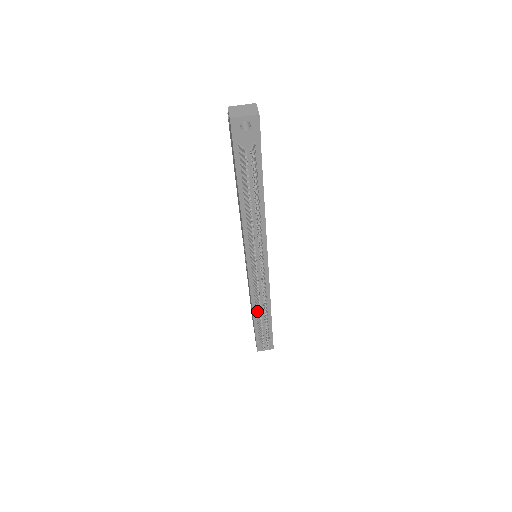
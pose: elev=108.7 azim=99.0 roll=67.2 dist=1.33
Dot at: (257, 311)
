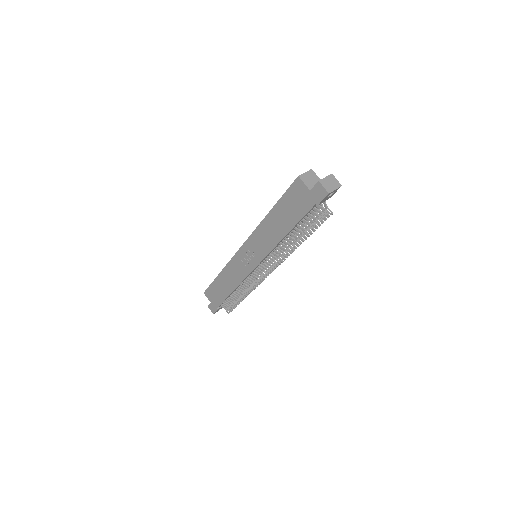
Dot at: (238, 291)
